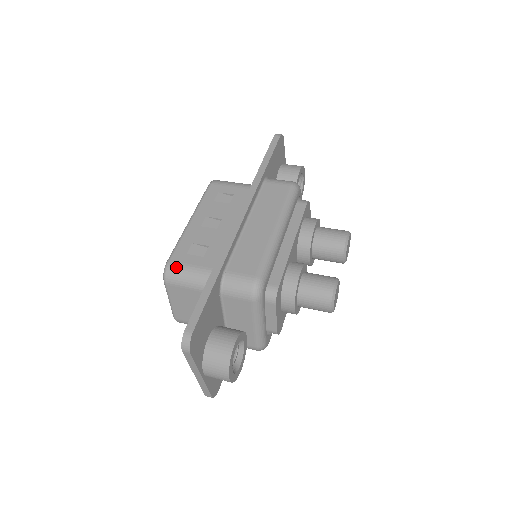
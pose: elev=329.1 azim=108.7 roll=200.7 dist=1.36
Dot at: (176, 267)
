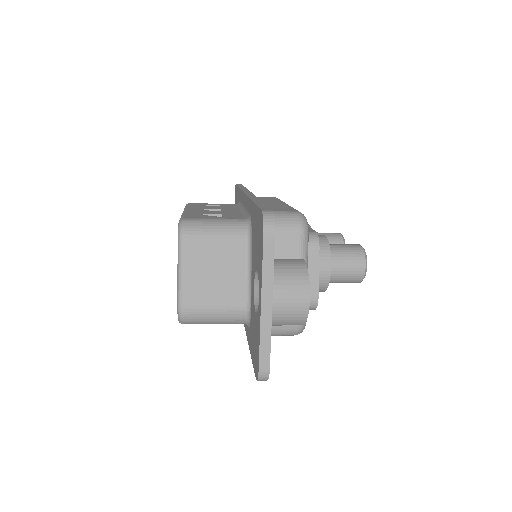
Dot at: (195, 220)
